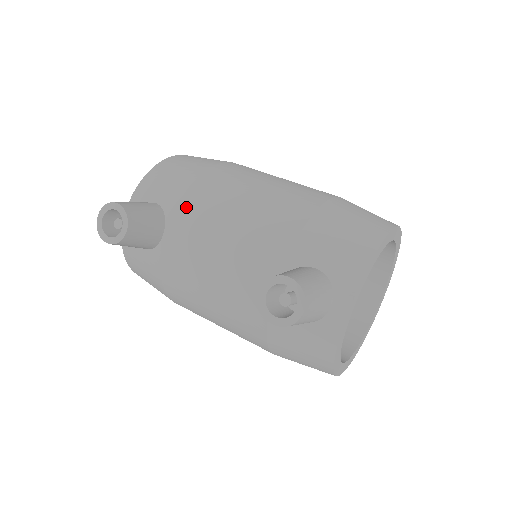
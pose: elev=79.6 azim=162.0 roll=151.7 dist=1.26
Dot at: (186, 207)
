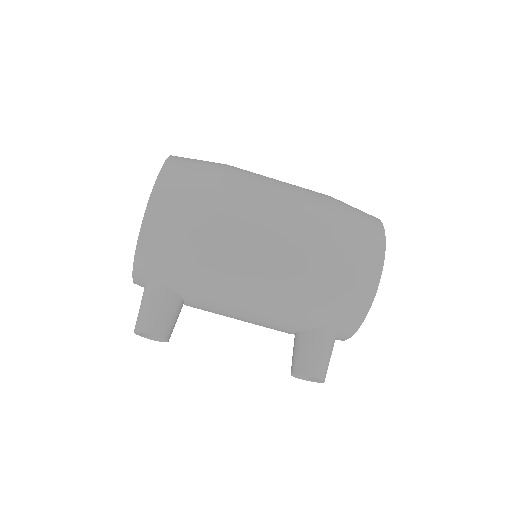
Dot at: (198, 294)
